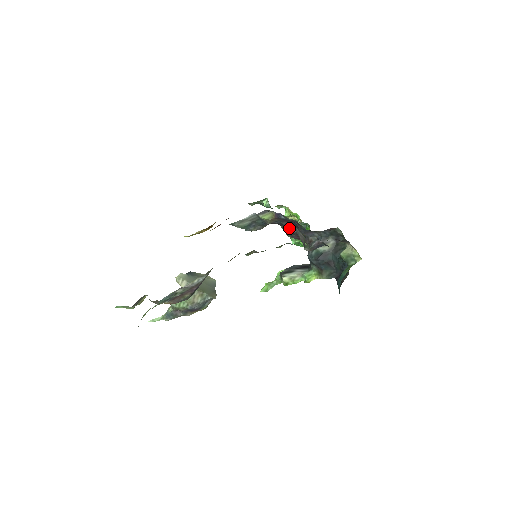
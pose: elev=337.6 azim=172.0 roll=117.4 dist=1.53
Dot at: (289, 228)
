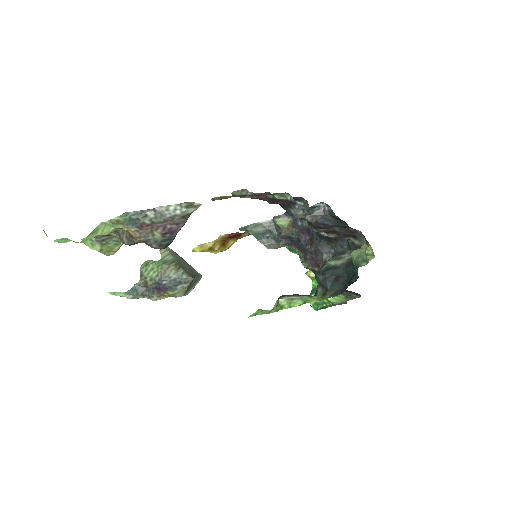
Dot at: (298, 208)
